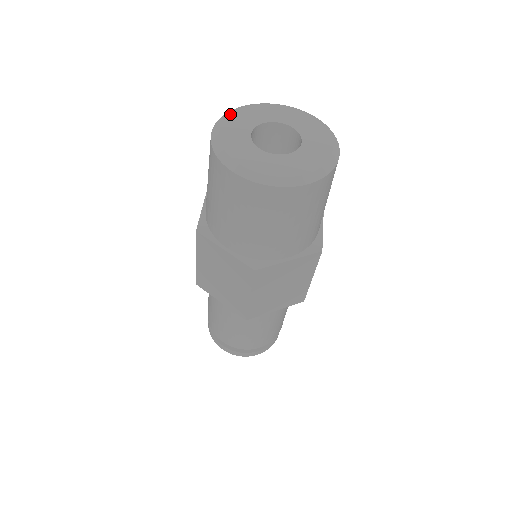
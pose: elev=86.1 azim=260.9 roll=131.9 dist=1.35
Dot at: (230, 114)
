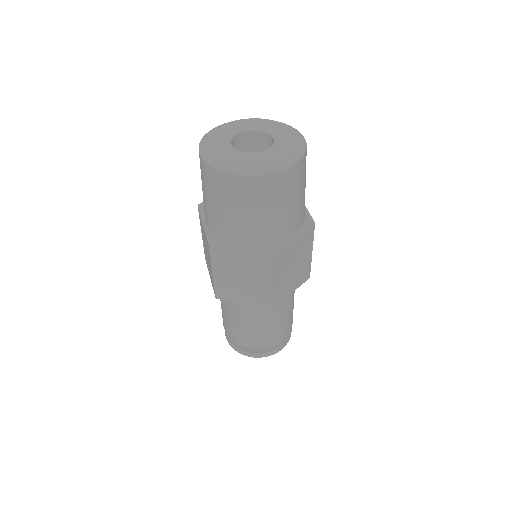
Dot at: (207, 137)
